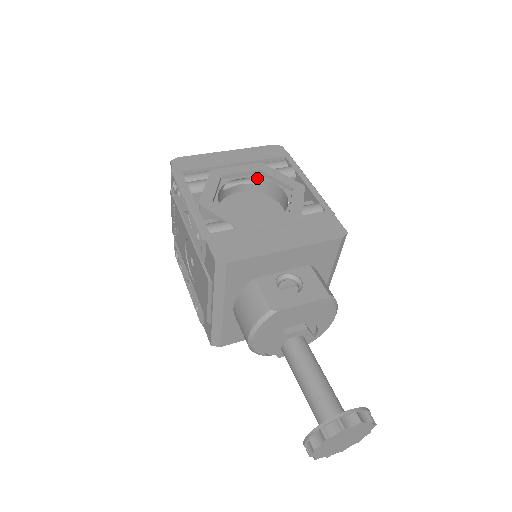
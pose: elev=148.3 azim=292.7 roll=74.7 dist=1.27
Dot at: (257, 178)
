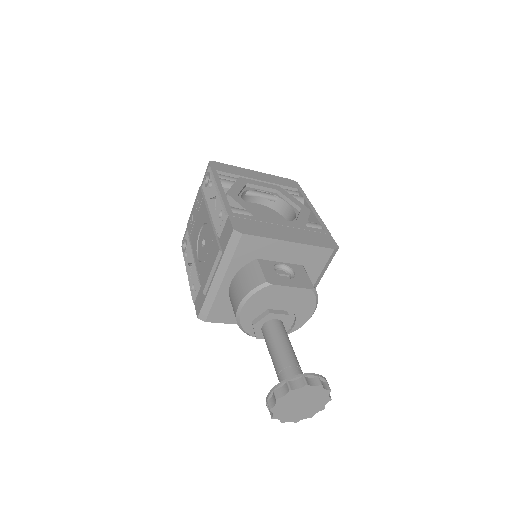
Dot at: (273, 196)
